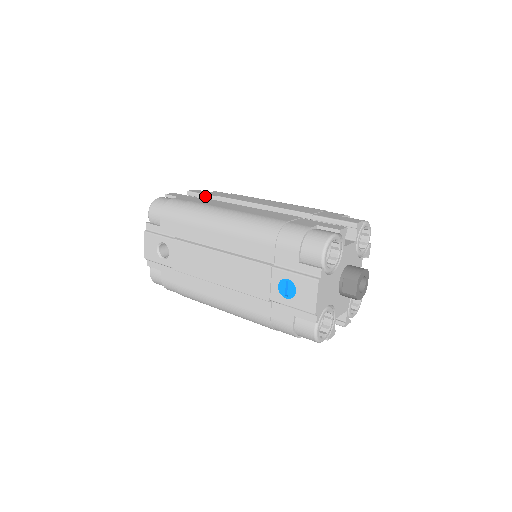
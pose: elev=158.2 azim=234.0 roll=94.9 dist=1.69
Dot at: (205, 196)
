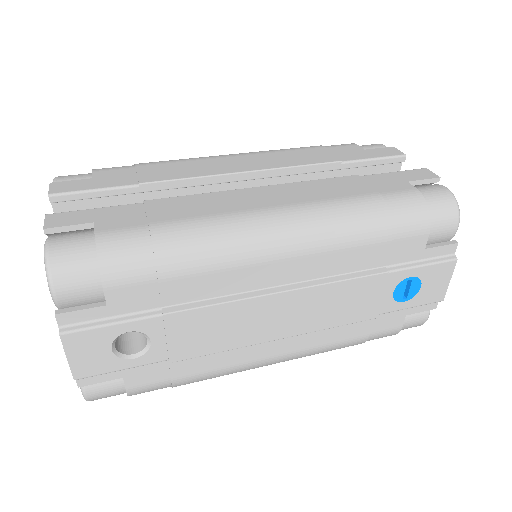
Dot at: (106, 192)
